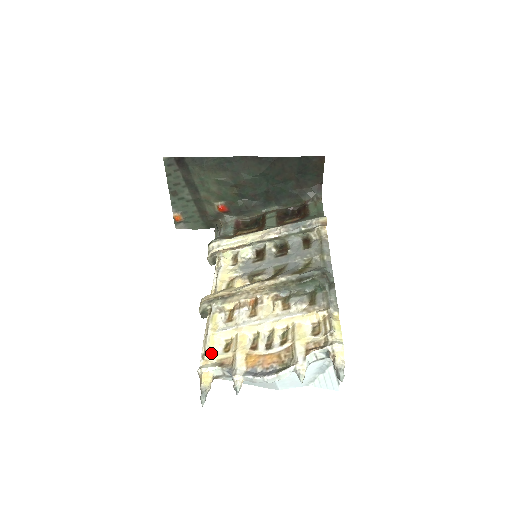
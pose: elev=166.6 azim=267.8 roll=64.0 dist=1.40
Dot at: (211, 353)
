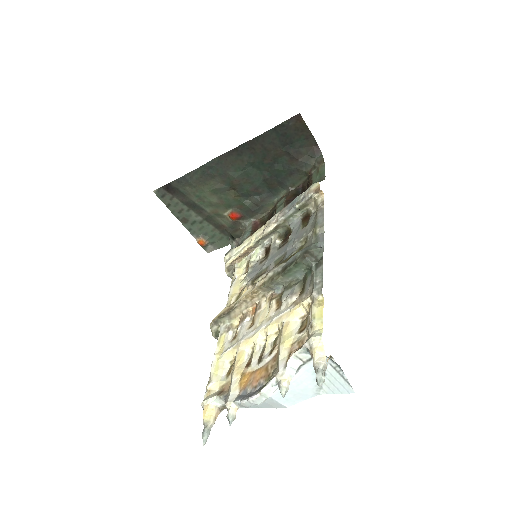
Dot at: (213, 381)
